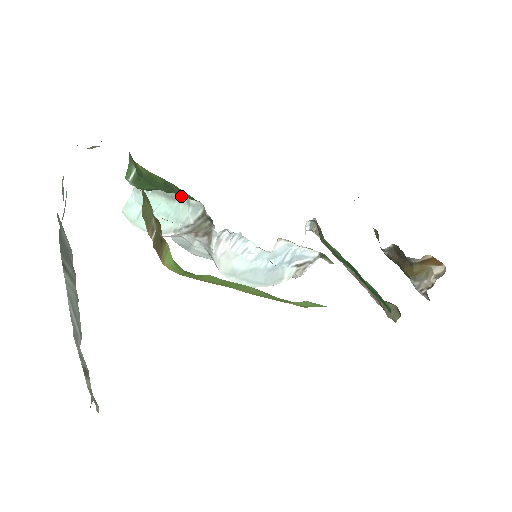
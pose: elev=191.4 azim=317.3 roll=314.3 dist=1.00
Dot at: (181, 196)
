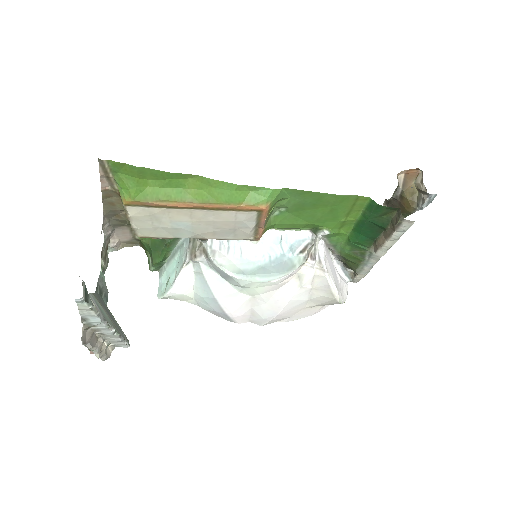
Dot at: (179, 245)
